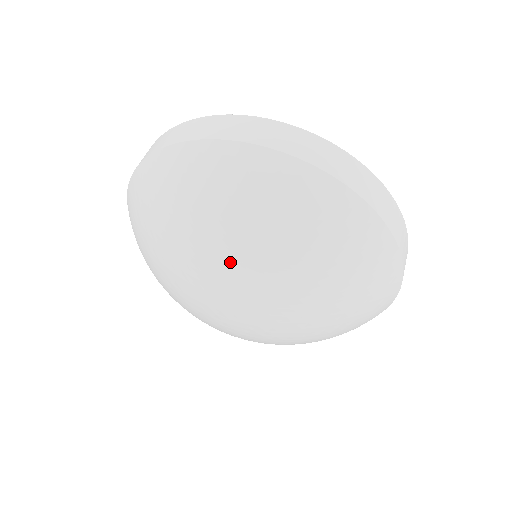
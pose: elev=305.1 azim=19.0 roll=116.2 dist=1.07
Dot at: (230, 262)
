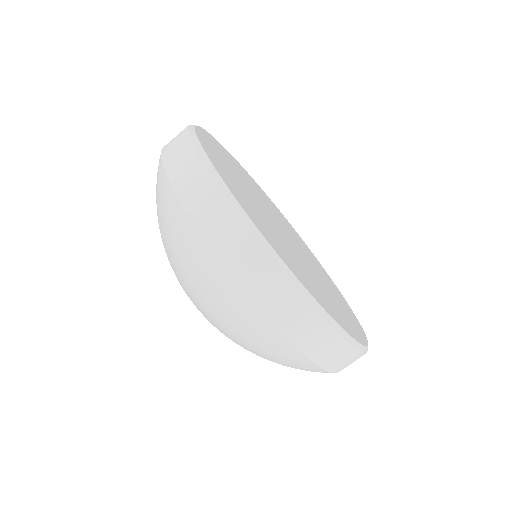
Dot at: (177, 278)
